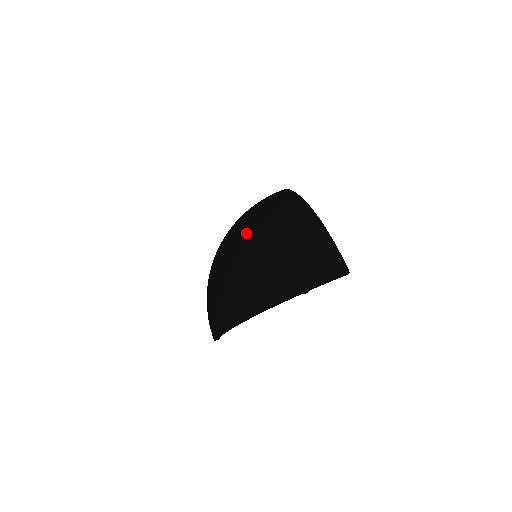
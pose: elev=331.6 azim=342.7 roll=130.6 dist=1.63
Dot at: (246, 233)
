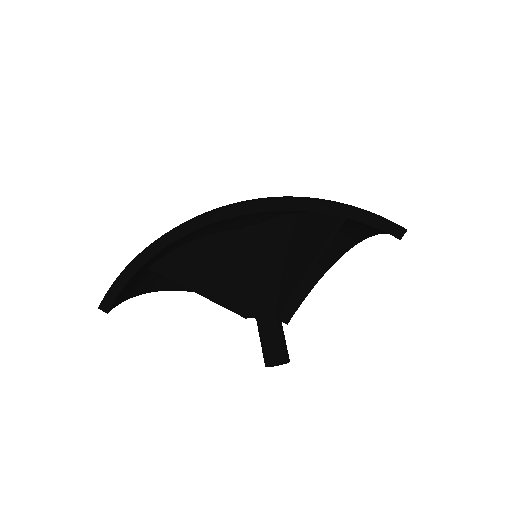
Dot at: occluded
